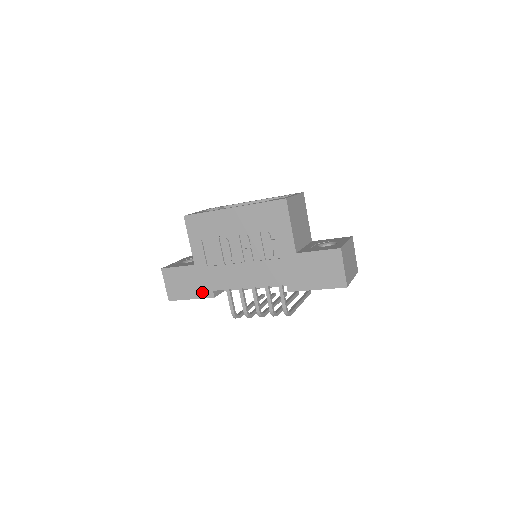
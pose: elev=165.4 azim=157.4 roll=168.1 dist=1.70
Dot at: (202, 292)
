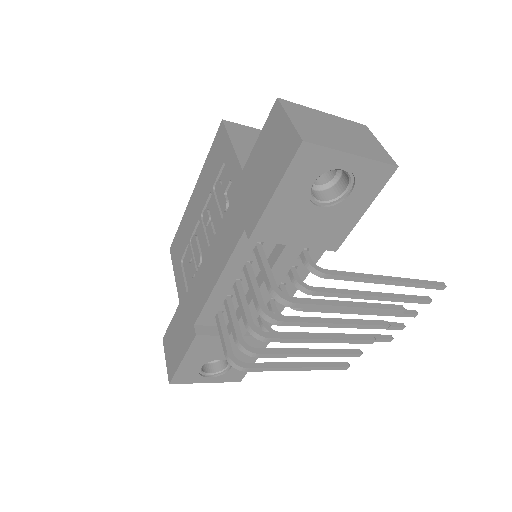
Dot at: (187, 338)
